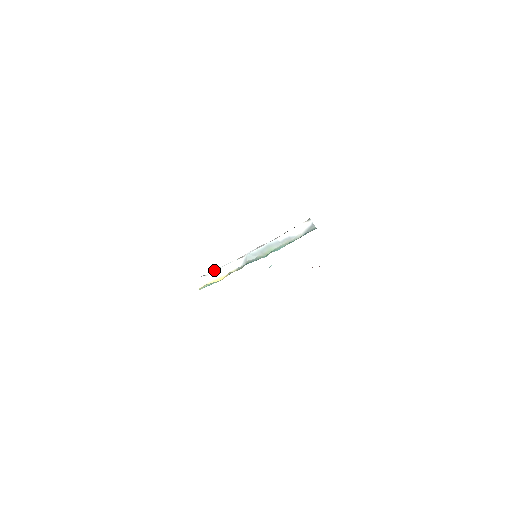
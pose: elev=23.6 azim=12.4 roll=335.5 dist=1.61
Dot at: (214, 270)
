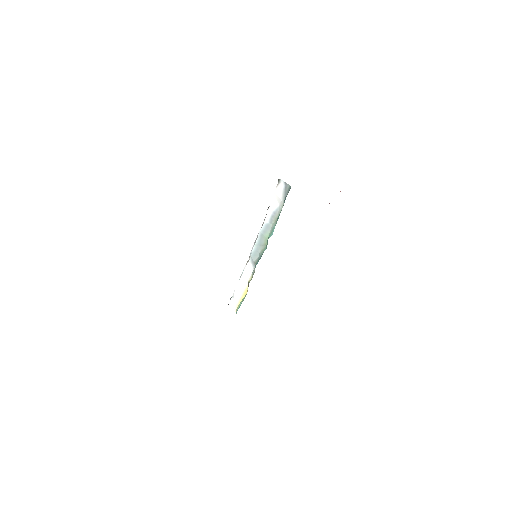
Dot at: occluded
